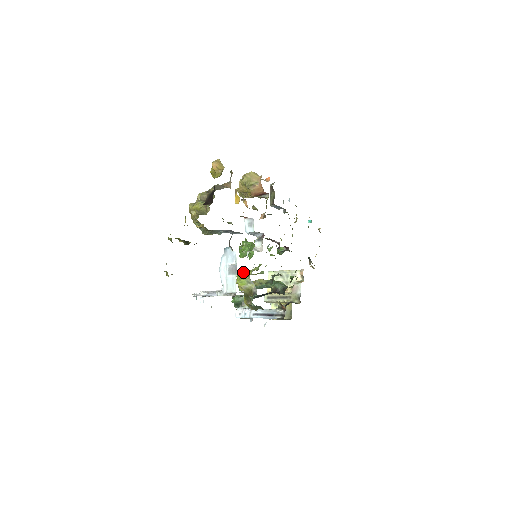
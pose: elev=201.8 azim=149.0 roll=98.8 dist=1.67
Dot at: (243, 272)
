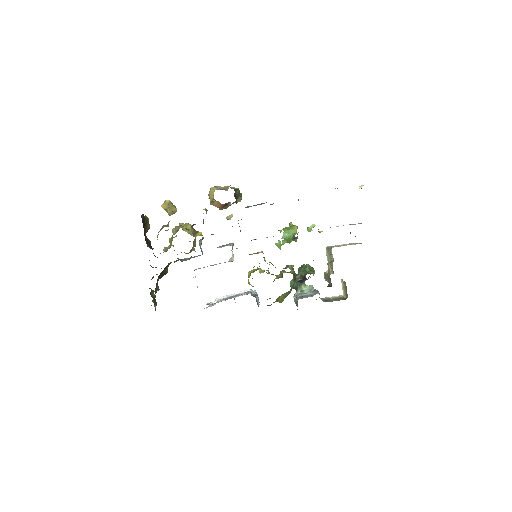
Dot at: (248, 274)
